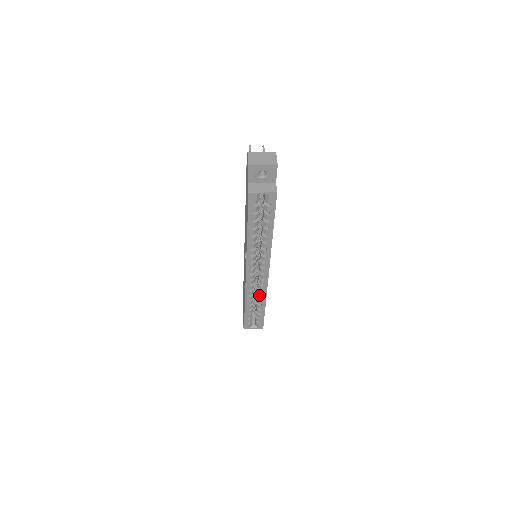
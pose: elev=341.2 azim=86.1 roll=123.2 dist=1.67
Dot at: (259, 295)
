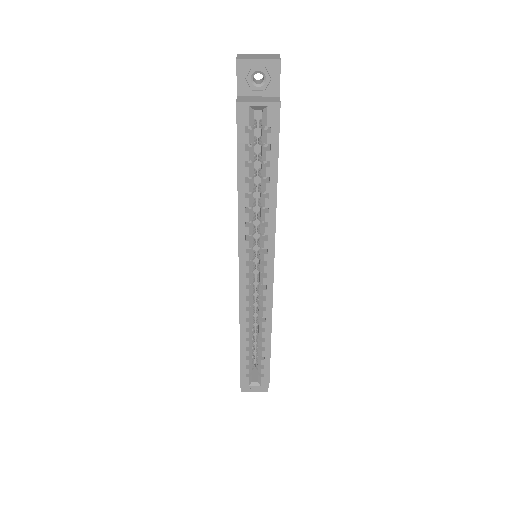
Dot at: (261, 320)
